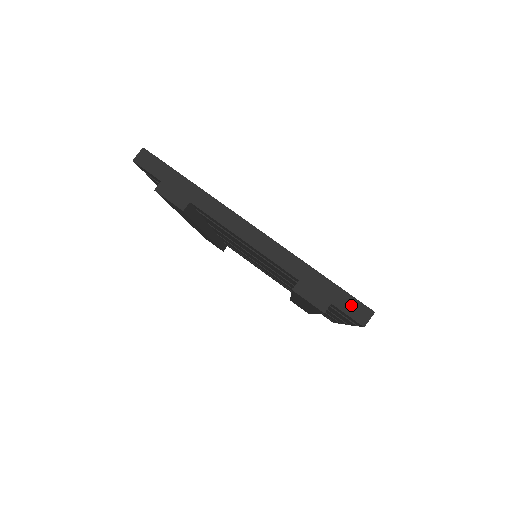
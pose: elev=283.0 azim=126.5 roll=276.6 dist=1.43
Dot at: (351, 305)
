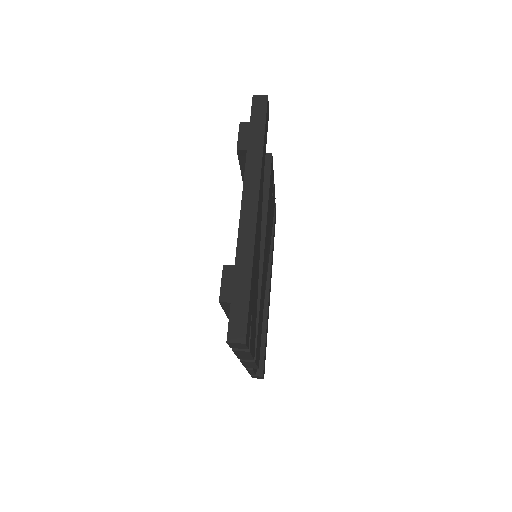
Dot at: (239, 320)
